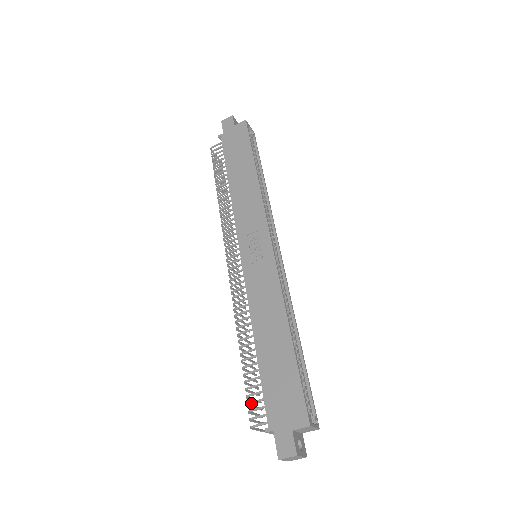
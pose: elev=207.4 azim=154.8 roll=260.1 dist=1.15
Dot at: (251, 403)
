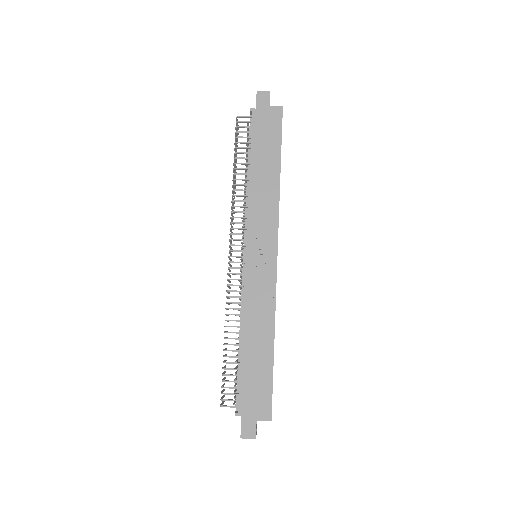
Dot at: occluded
